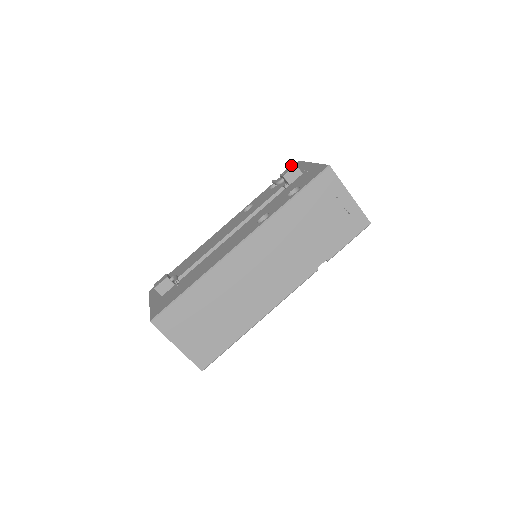
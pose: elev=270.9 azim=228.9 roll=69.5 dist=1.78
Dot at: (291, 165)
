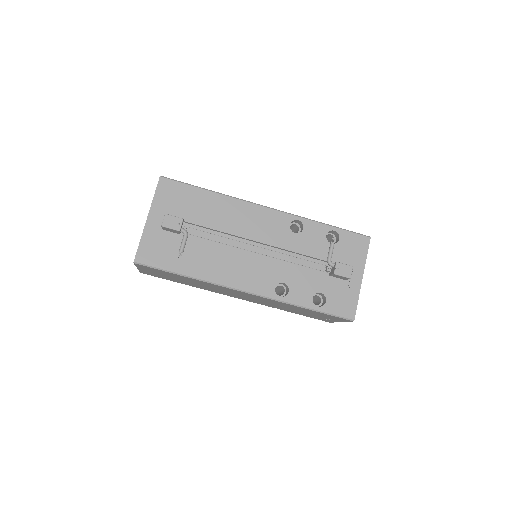
Dot at: (351, 268)
